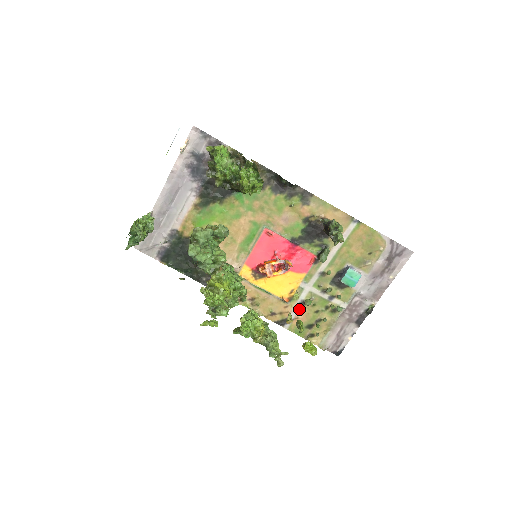
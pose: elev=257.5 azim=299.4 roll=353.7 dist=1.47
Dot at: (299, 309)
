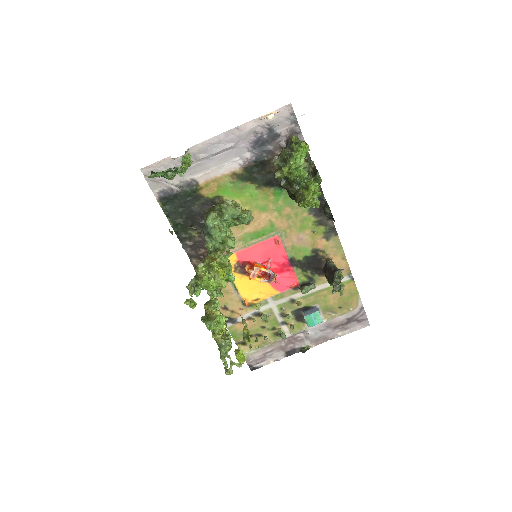
Dot at: (251, 317)
